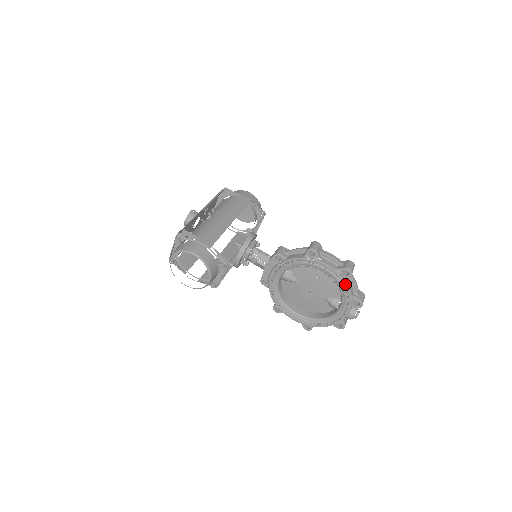
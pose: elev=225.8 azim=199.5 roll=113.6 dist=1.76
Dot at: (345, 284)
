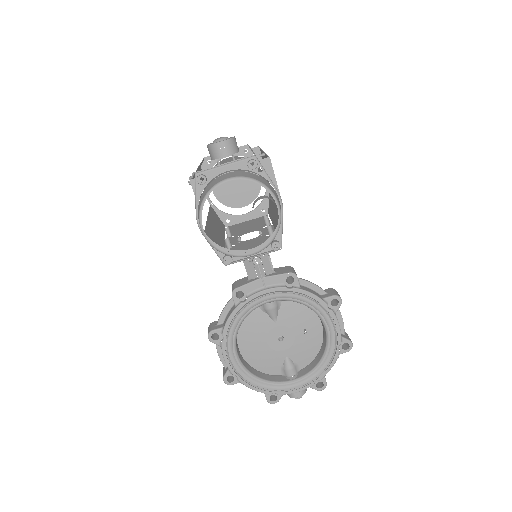
Dot at: (335, 357)
